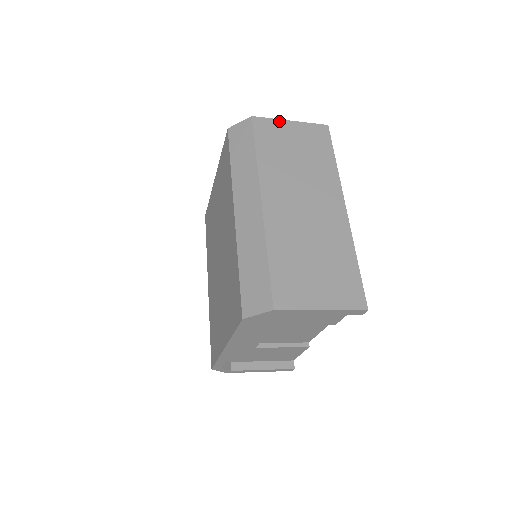
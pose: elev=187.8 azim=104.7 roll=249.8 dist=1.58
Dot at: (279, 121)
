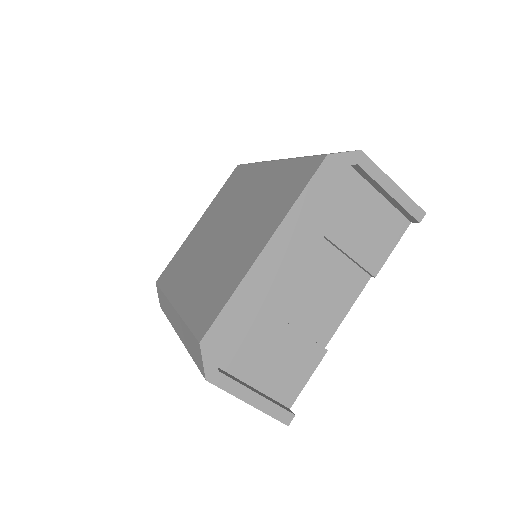
Dot at: occluded
